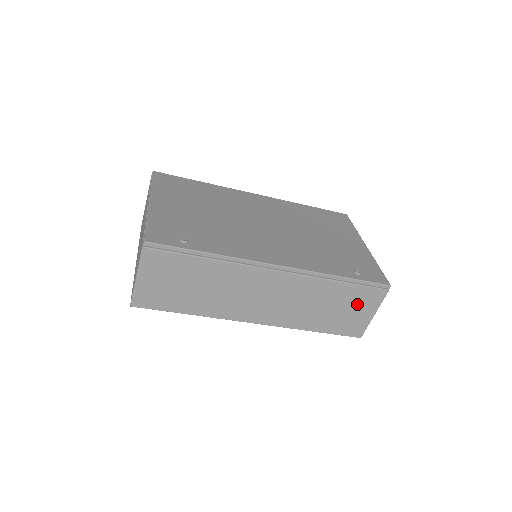
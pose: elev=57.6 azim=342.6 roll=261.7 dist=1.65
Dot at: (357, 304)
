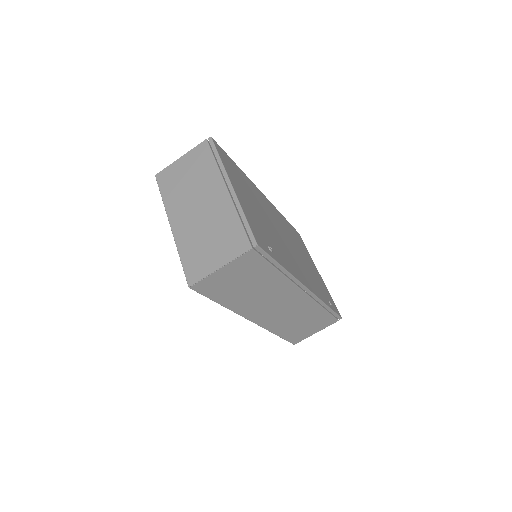
Dot at: (316, 324)
